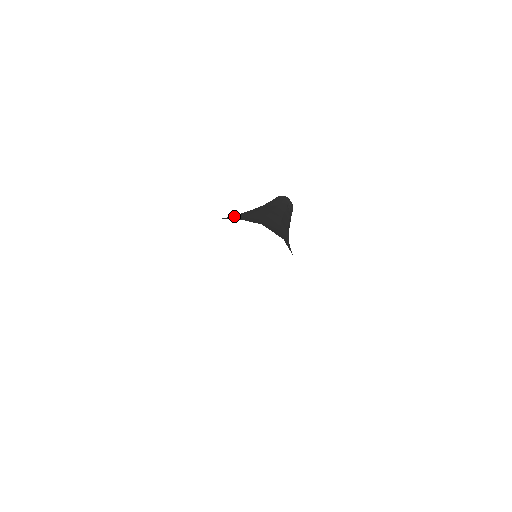
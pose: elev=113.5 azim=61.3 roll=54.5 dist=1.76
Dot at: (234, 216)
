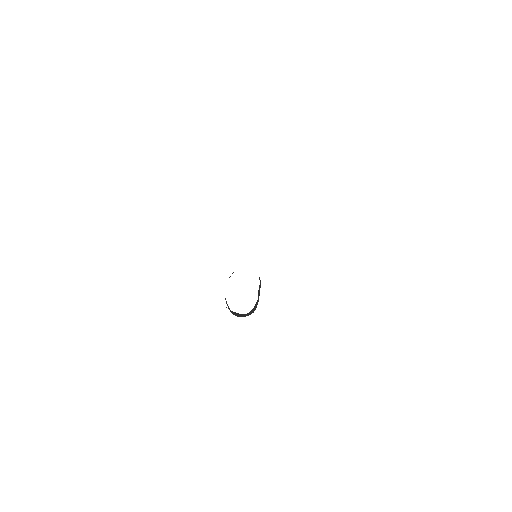
Dot at: occluded
